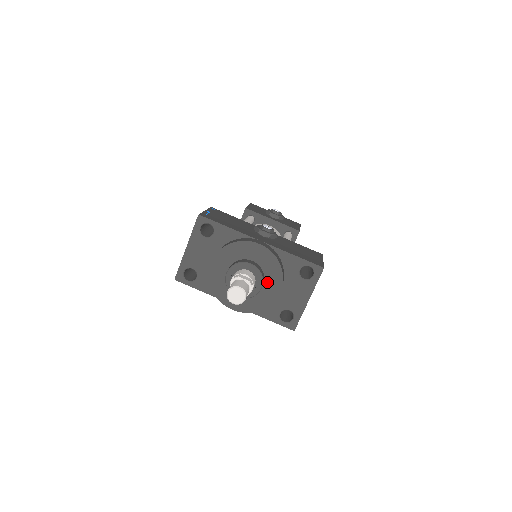
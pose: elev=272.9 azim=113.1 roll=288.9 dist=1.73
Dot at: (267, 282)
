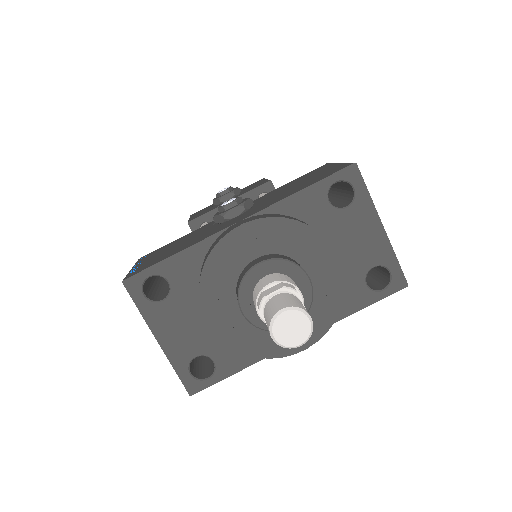
Dot at: (307, 263)
